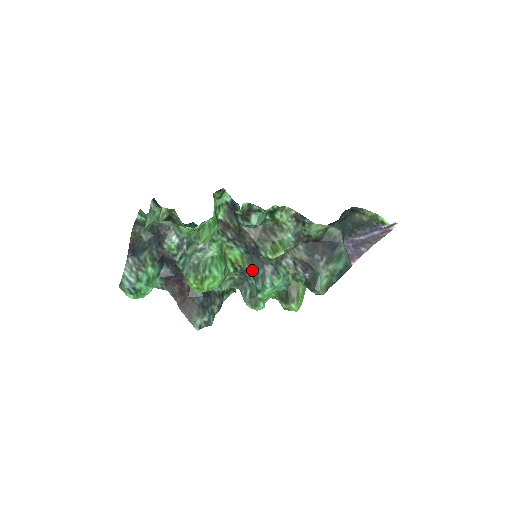
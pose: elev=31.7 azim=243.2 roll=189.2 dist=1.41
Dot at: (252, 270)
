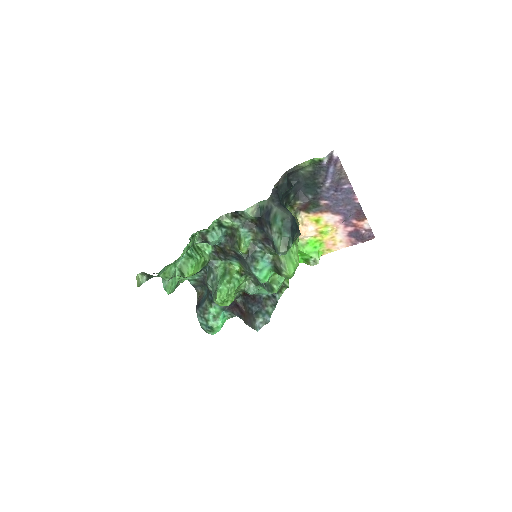
Dot at: (246, 269)
